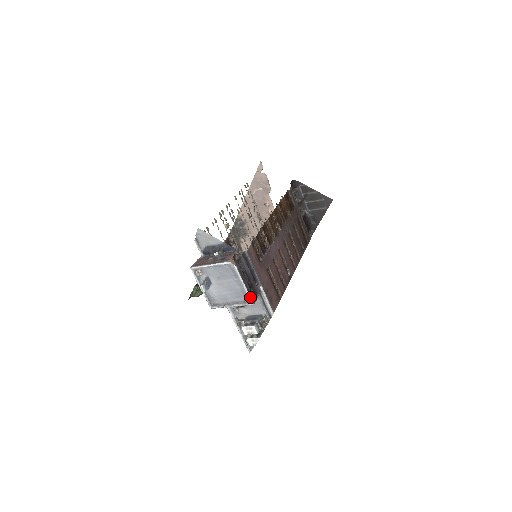
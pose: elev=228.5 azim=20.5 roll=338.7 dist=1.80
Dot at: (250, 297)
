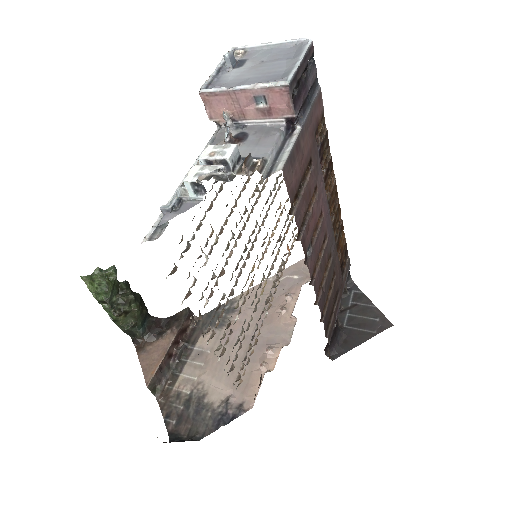
Dot at: (293, 74)
